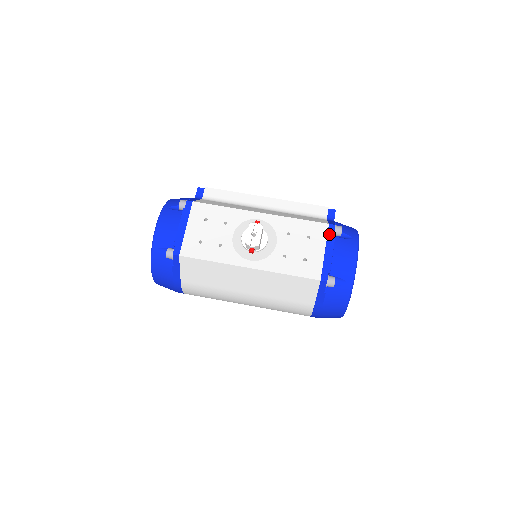
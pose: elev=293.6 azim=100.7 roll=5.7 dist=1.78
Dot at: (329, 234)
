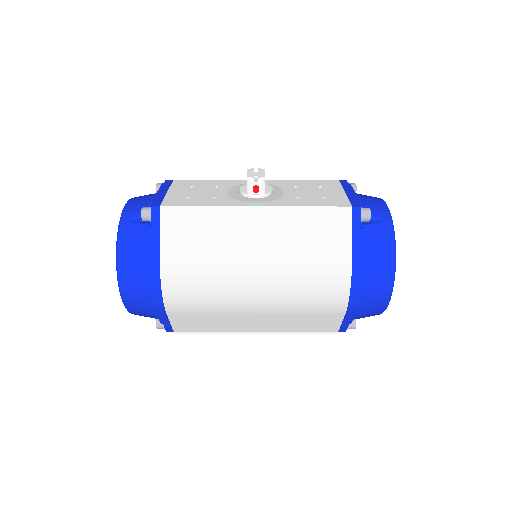
Dot at: (343, 184)
